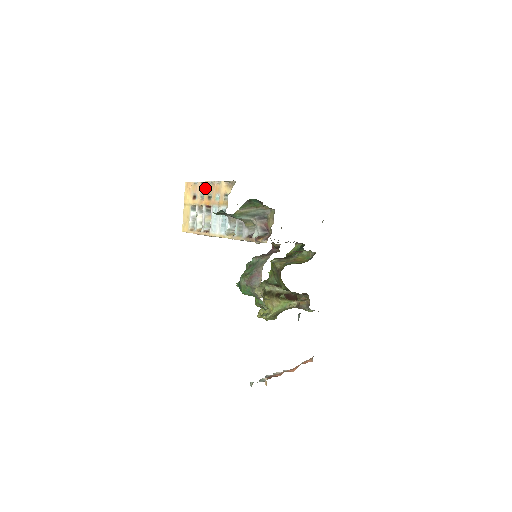
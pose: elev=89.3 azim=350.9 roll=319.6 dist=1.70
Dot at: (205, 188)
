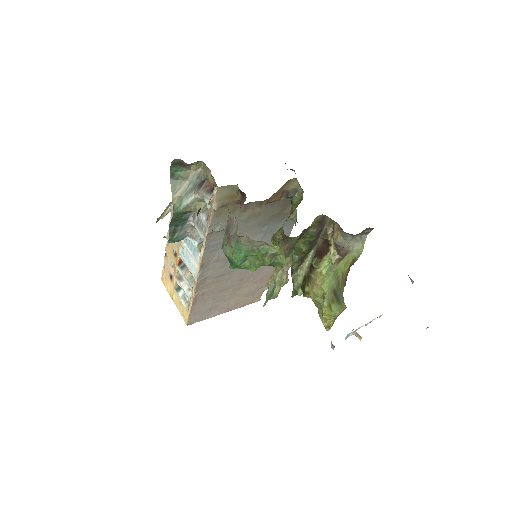
Dot at: (168, 254)
